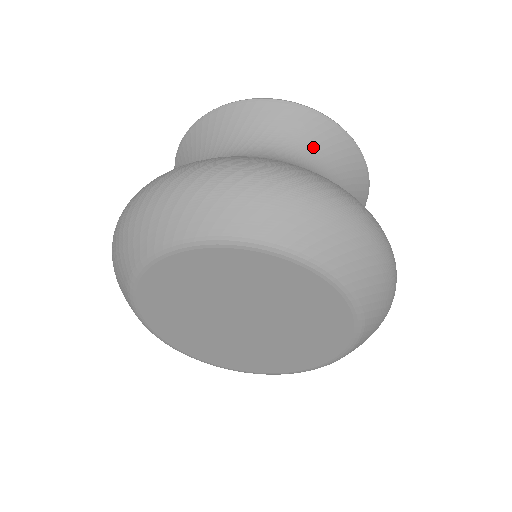
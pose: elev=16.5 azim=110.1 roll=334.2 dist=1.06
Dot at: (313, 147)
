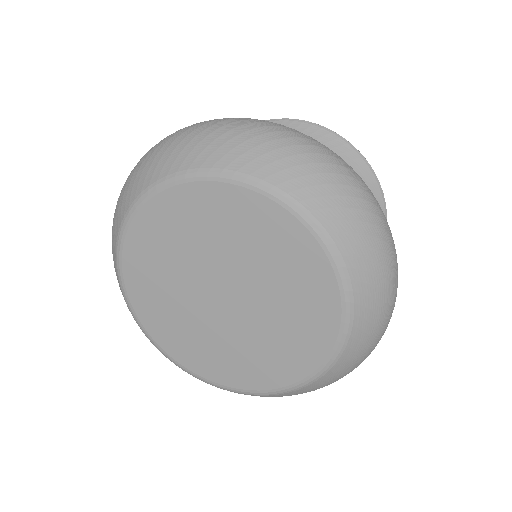
Dot at: occluded
